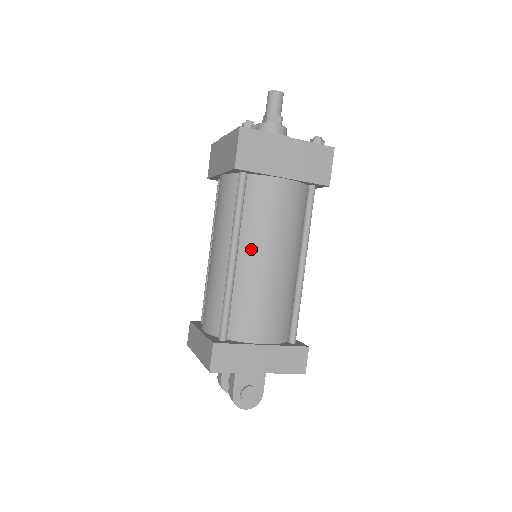
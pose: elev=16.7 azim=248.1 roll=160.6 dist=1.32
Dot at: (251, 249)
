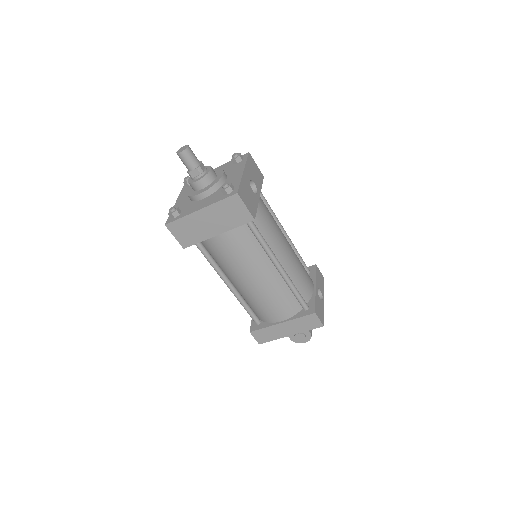
Dot at: (235, 278)
